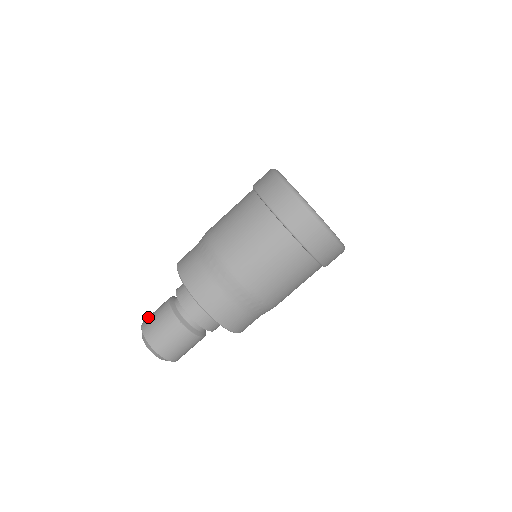
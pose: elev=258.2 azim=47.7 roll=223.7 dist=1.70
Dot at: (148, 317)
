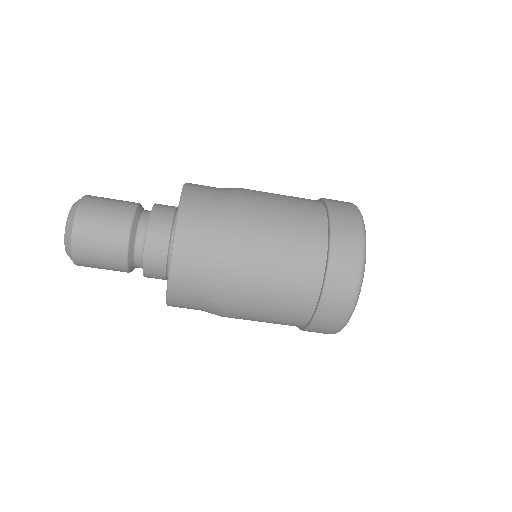
Dot at: occluded
